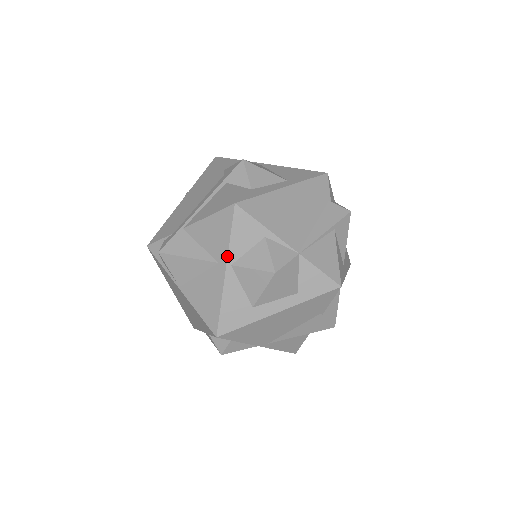
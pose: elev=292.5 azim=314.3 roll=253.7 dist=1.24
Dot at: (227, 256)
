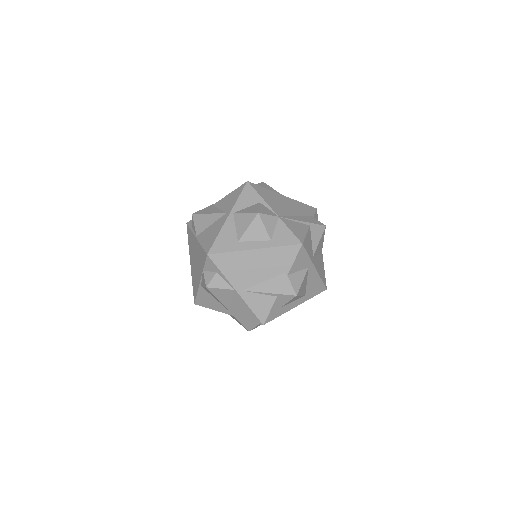
Dot at: (233, 208)
